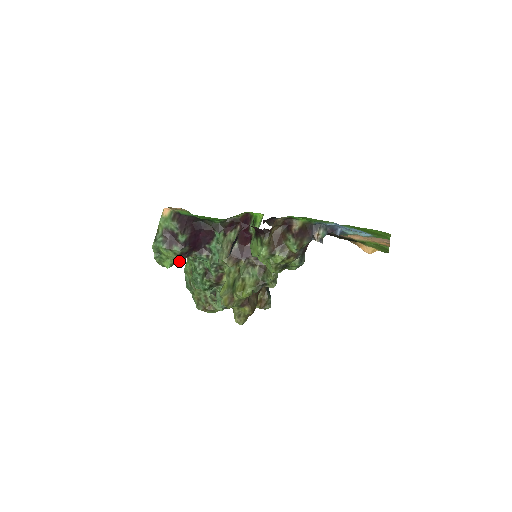
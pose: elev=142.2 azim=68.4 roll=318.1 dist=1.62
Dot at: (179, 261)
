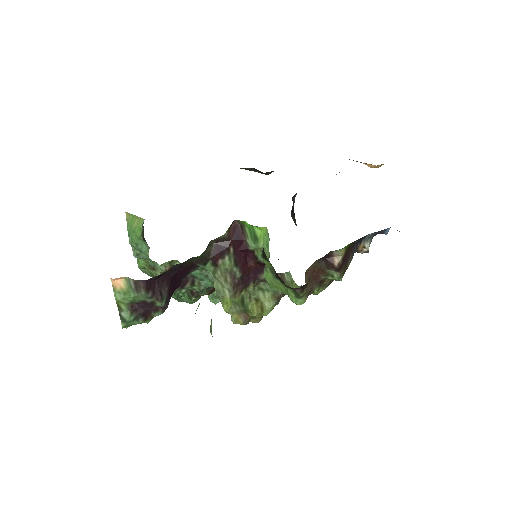
Dot at: occluded
